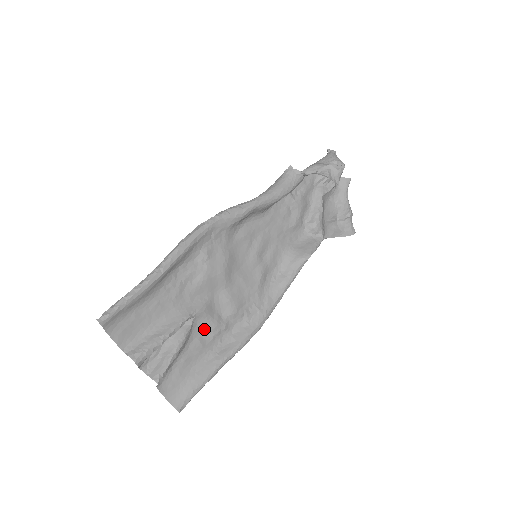
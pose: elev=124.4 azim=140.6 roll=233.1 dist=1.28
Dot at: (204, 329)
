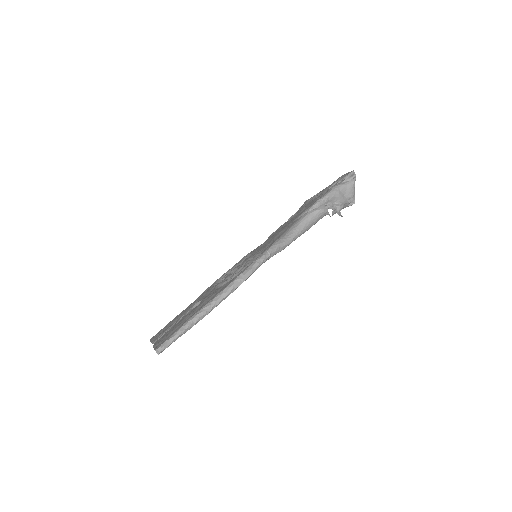
Dot at: occluded
